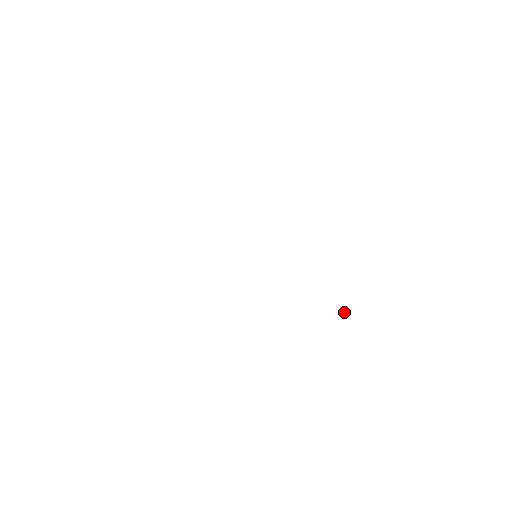
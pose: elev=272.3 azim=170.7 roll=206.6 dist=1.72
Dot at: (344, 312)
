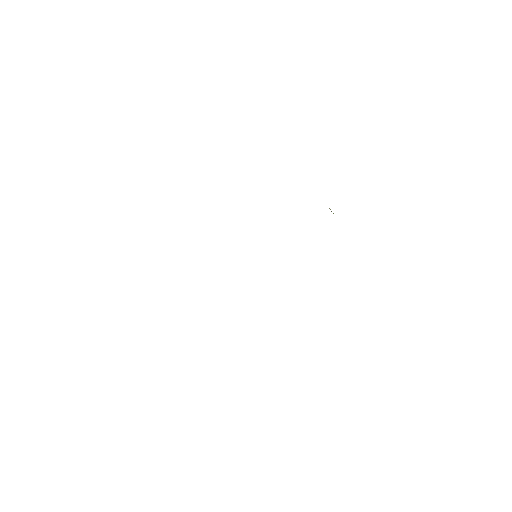
Dot at: occluded
